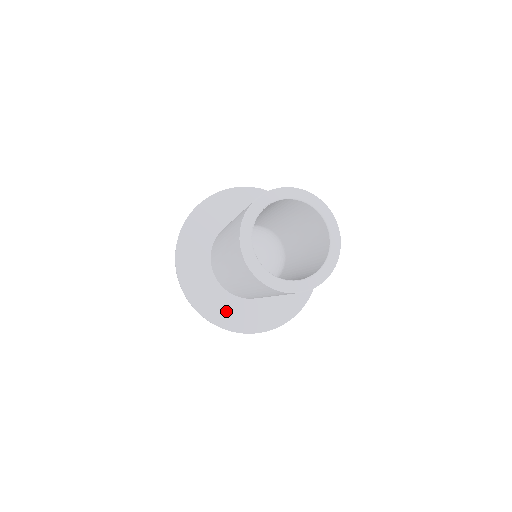
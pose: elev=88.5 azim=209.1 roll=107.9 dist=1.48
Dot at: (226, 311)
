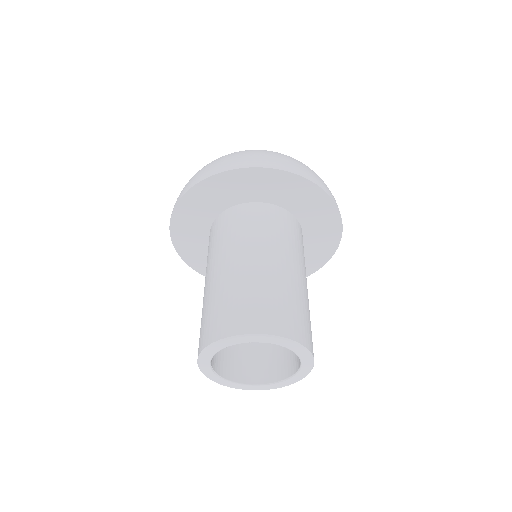
Dot at: occluded
